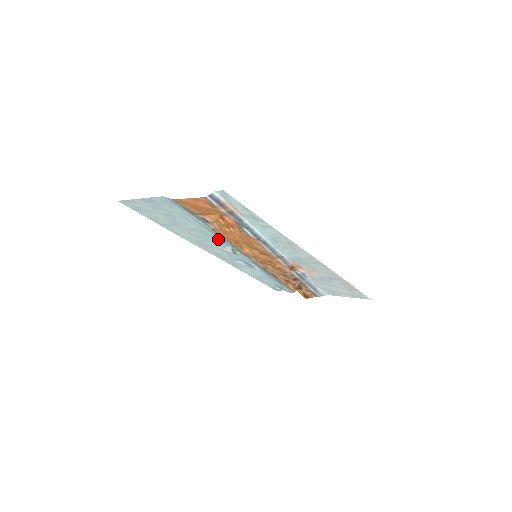
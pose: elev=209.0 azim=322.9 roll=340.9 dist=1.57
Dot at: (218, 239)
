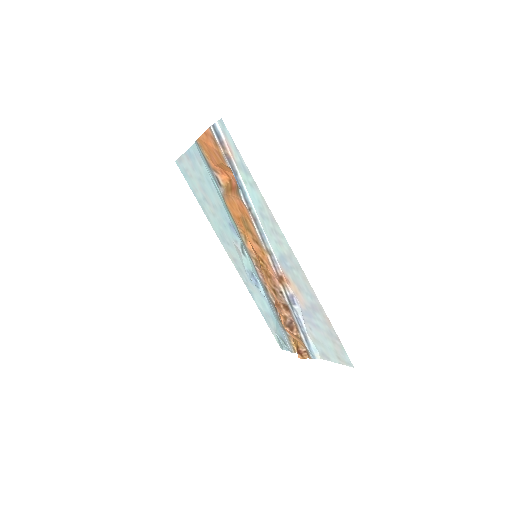
Dot at: (231, 224)
